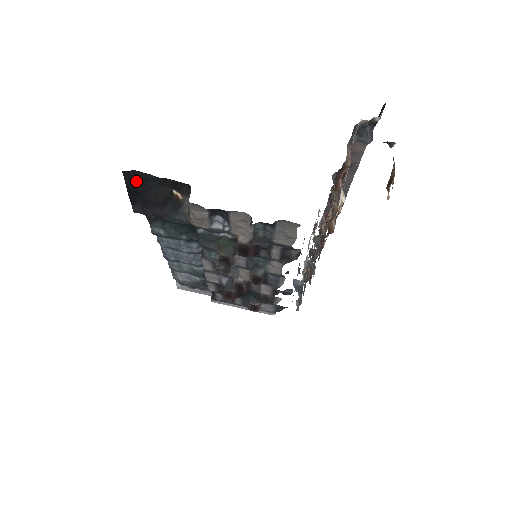
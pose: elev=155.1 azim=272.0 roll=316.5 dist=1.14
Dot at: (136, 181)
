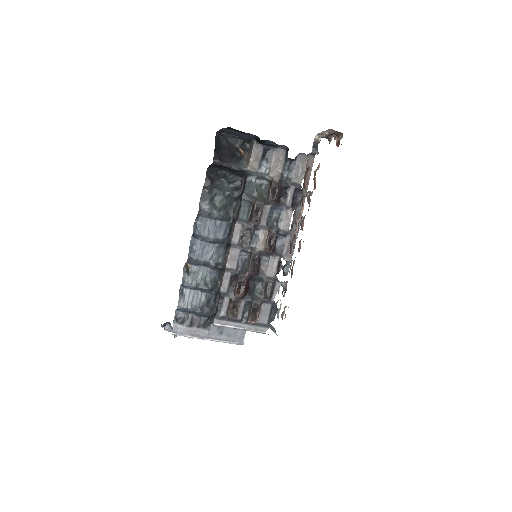
Dot at: (221, 140)
